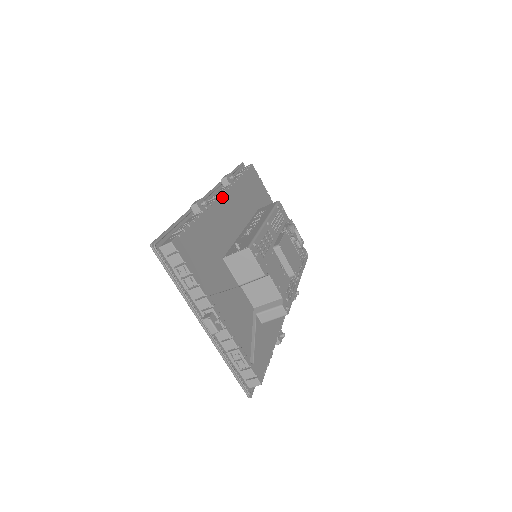
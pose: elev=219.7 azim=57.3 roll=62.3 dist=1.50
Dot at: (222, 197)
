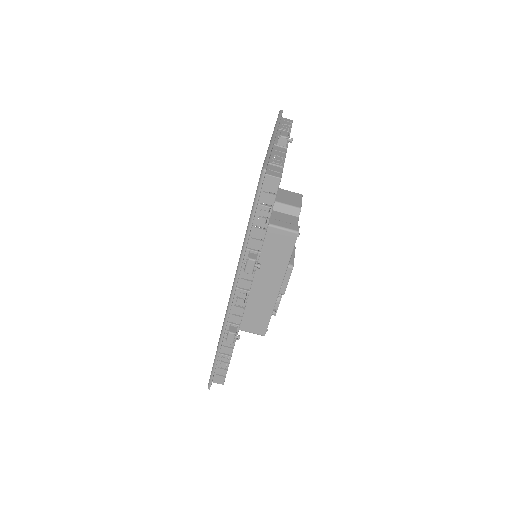
Dot at: occluded
